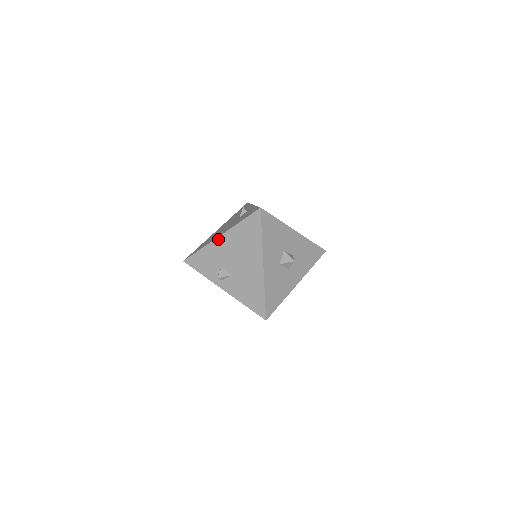
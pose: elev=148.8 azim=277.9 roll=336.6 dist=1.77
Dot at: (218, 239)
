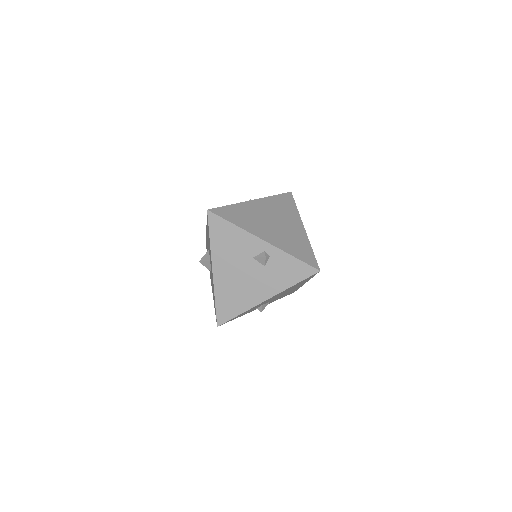
Dot at: occluded
